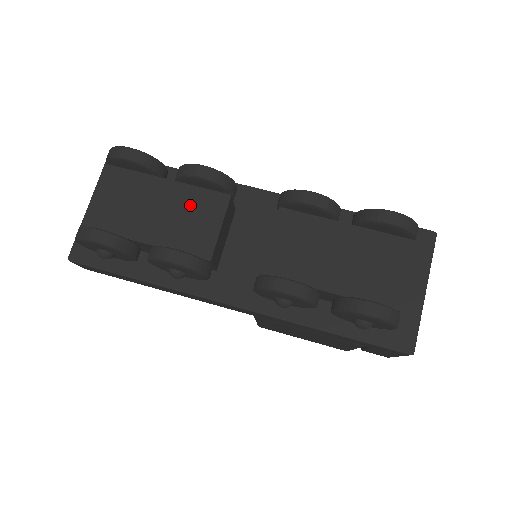
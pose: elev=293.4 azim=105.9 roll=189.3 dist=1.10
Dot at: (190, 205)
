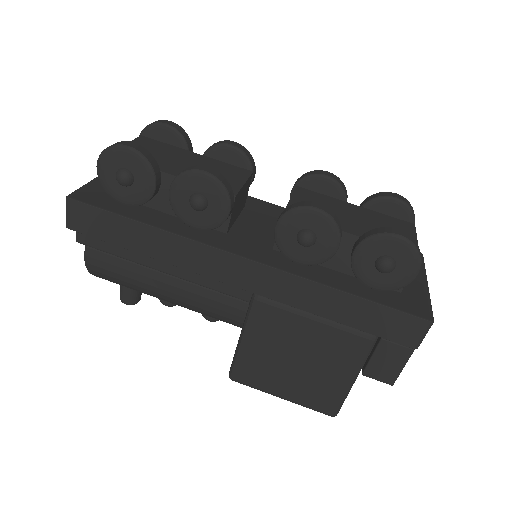
Dot at: (216, 167)
